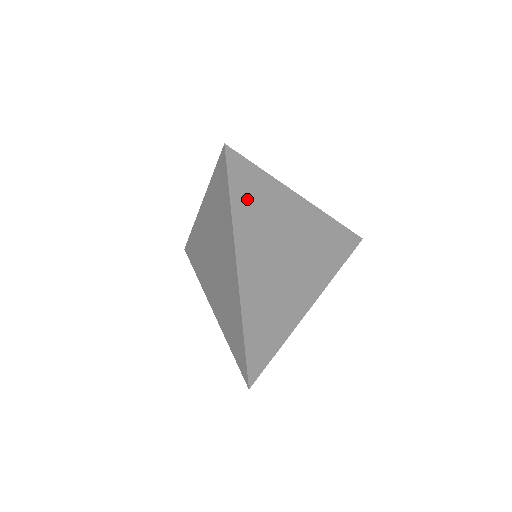
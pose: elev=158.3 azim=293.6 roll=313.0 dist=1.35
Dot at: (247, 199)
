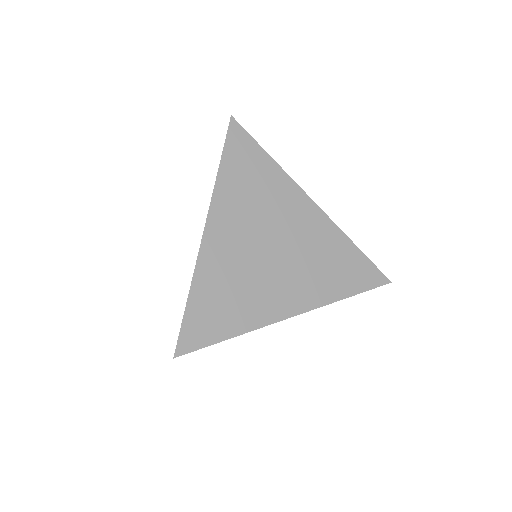
Dot at: occluded
